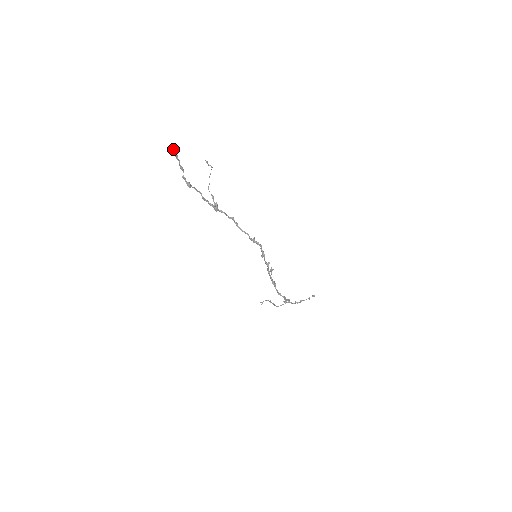
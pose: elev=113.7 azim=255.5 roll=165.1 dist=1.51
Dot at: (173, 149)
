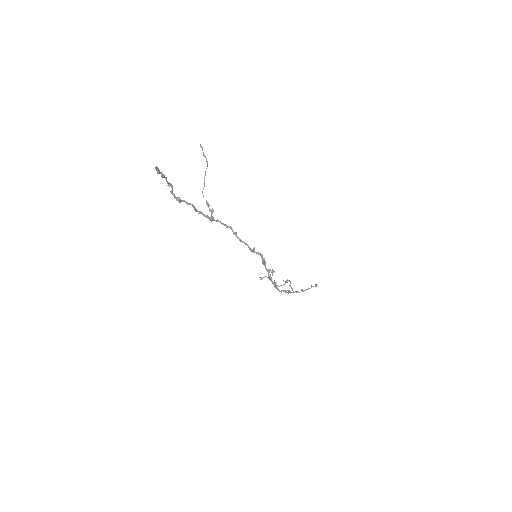
Dot at: (157, 170)
